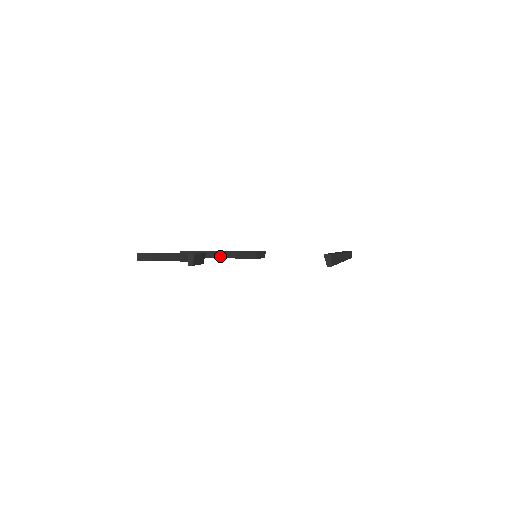
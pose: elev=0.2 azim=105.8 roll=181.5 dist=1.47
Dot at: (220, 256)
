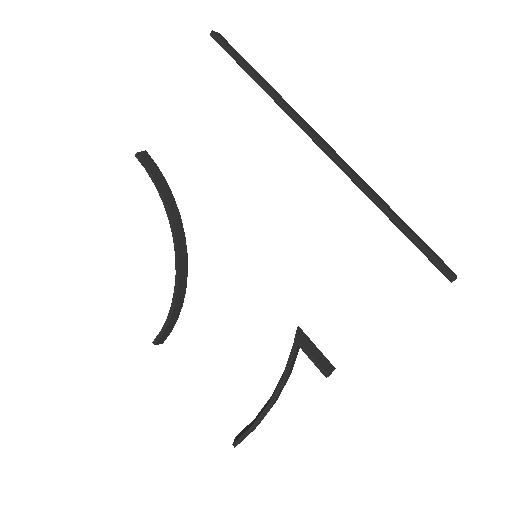
Dot at: (271, 398)
